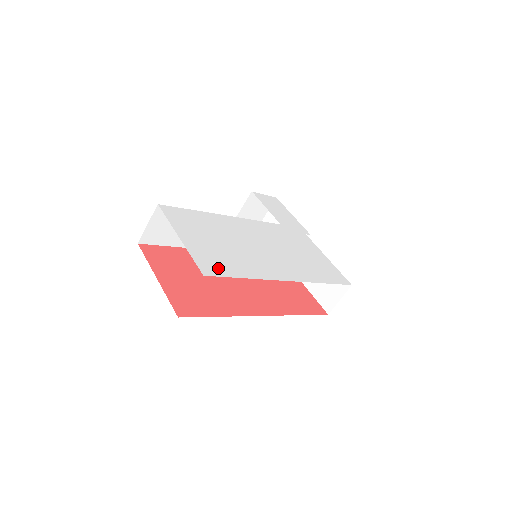
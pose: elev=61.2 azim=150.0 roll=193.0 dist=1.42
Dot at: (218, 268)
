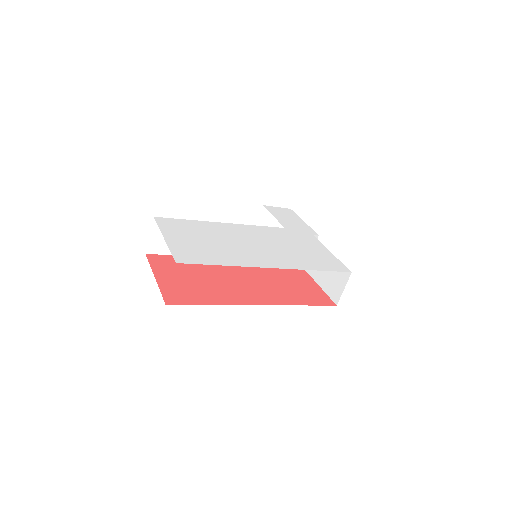
Dot at: (194, 258)
